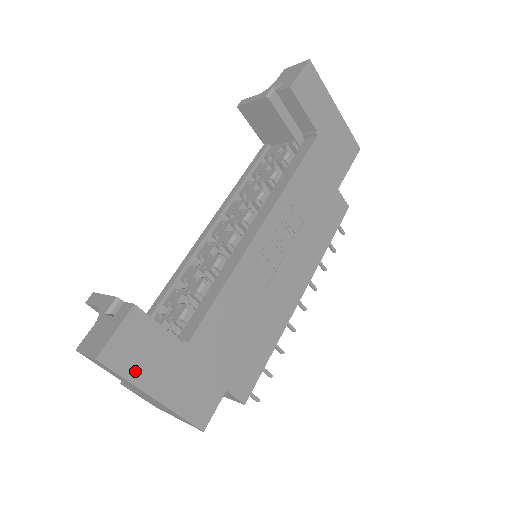
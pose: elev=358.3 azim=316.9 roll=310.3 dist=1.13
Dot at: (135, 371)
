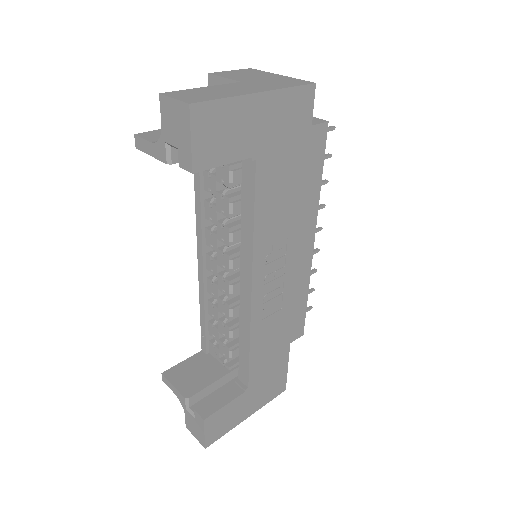
Dot at: (229, 426)
